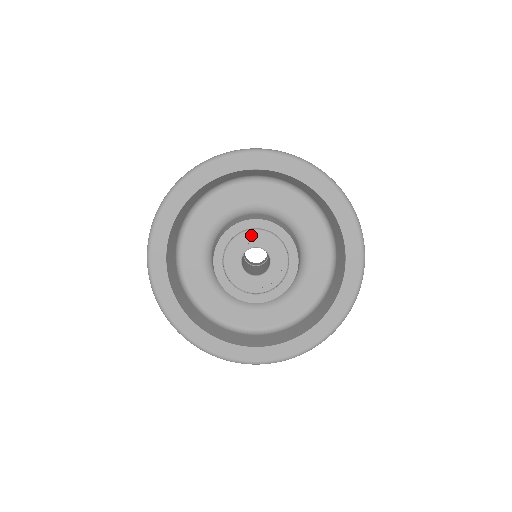
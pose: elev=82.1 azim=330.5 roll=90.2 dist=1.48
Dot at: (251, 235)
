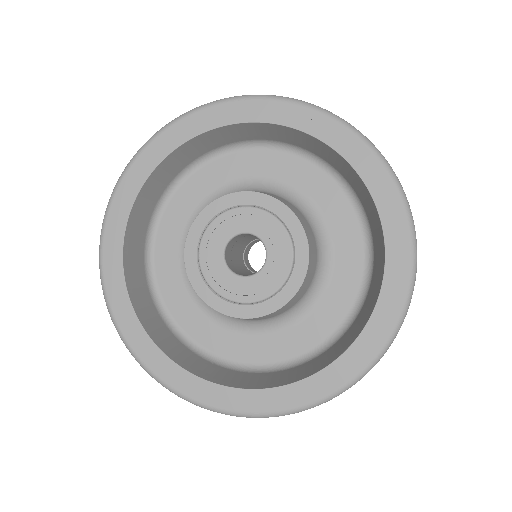
Dot at: (253, 215)
